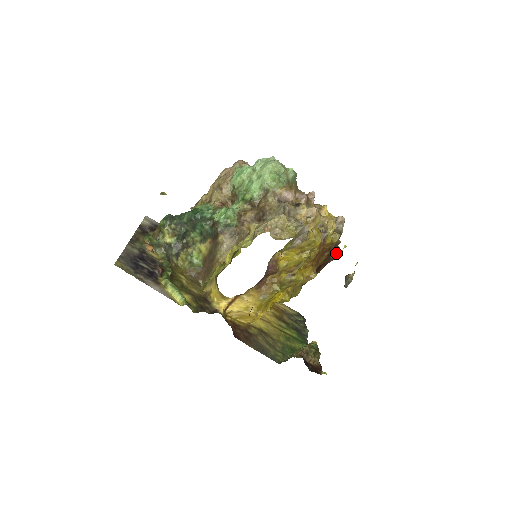
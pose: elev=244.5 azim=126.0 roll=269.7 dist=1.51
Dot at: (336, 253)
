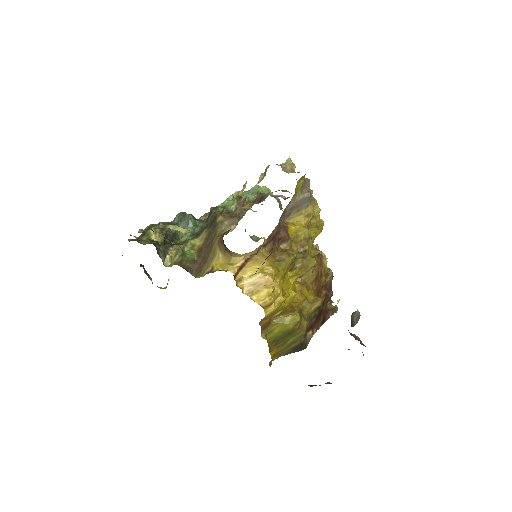
Dot at: (331, 306)
